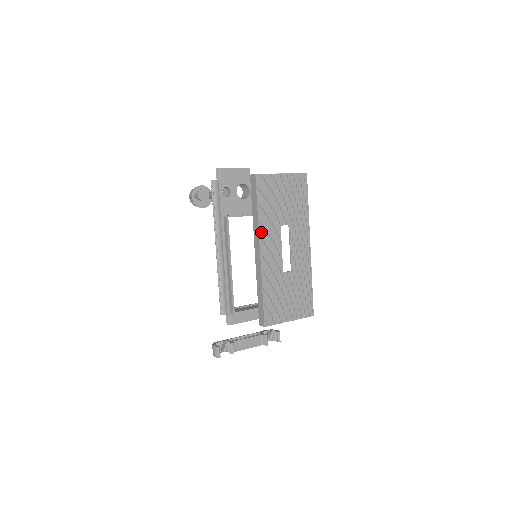
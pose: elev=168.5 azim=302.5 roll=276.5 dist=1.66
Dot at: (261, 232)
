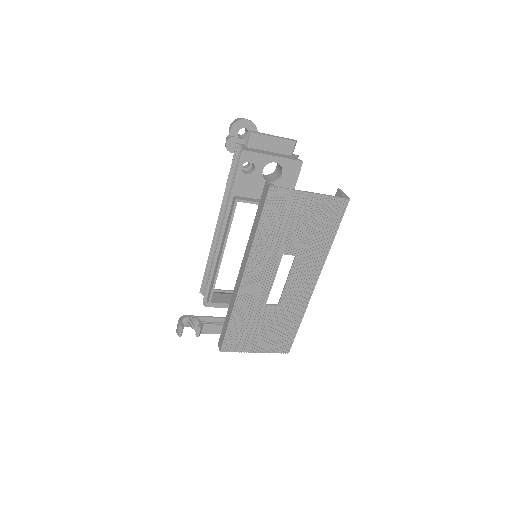
Dot at: (252, 256)
